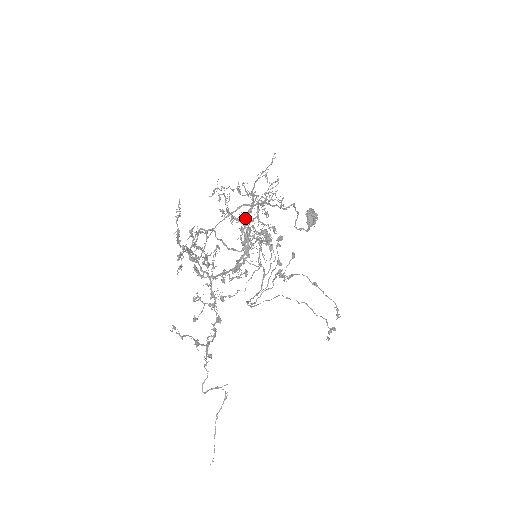
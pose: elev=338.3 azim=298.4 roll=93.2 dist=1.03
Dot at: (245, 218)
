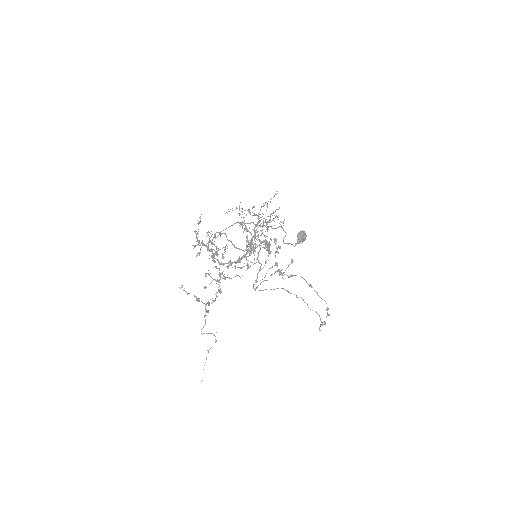
Dot at: (256, 230)
